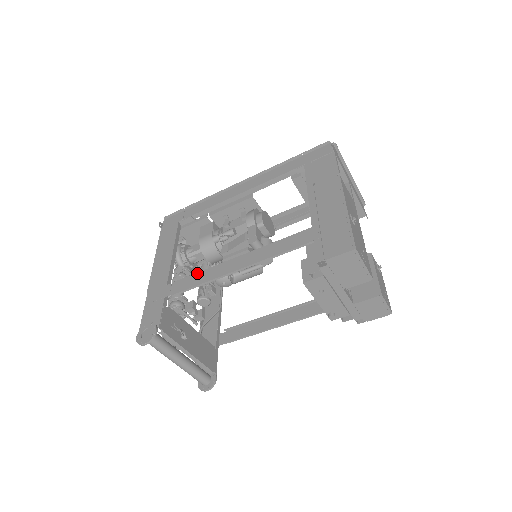
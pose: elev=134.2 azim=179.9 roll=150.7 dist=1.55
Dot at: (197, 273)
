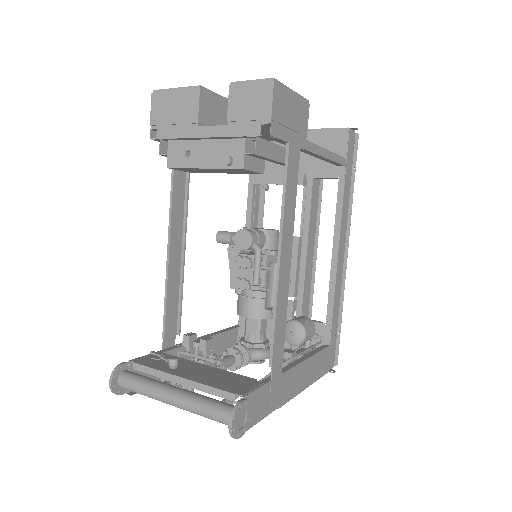
Dot at: (177, 301)
